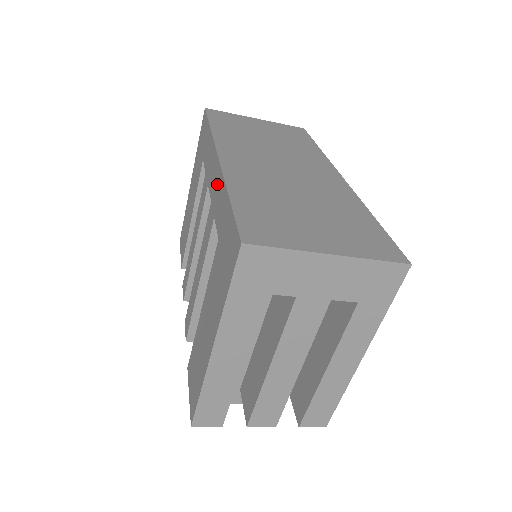
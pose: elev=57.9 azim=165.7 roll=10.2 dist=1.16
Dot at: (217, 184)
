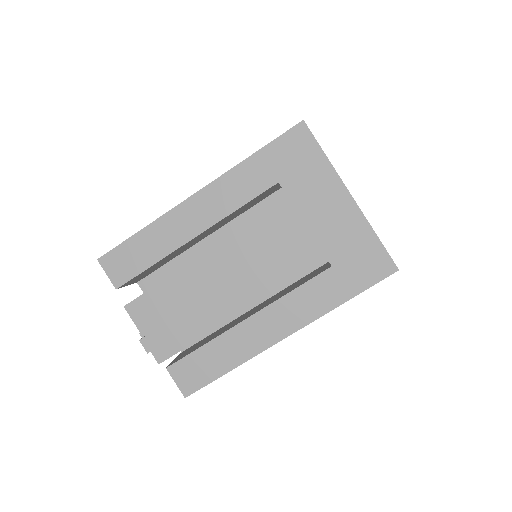
Dot at: occluded
